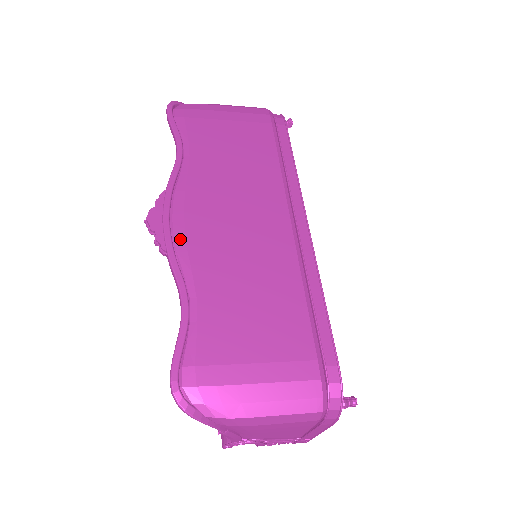
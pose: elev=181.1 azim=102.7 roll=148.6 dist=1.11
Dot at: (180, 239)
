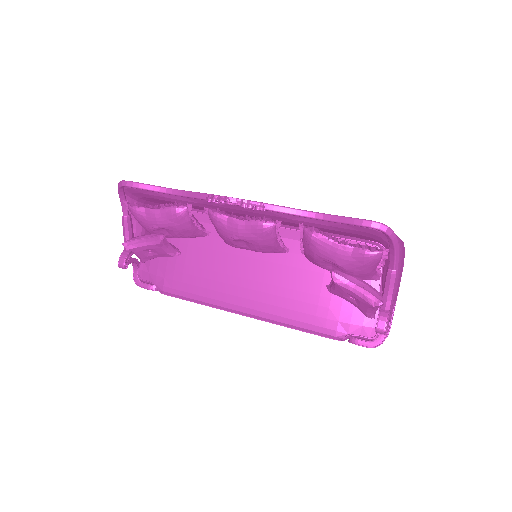
Dot at: occluded
